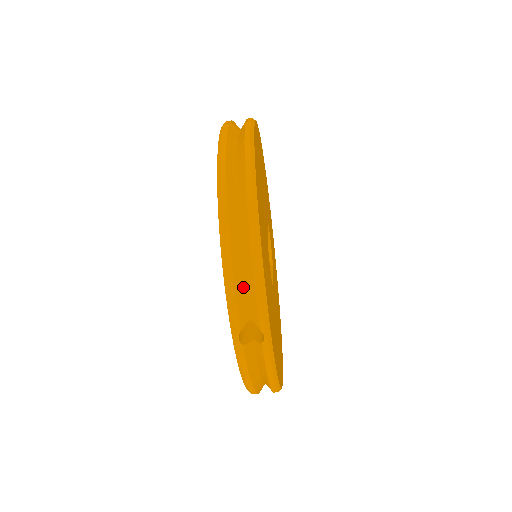
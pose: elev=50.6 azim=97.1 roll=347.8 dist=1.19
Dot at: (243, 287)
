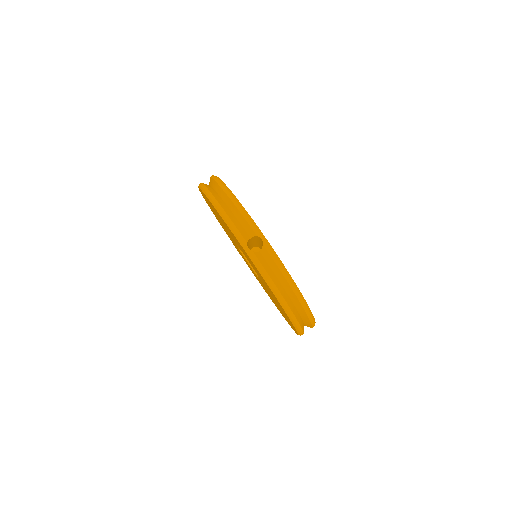
Dot at: (237, 221)
